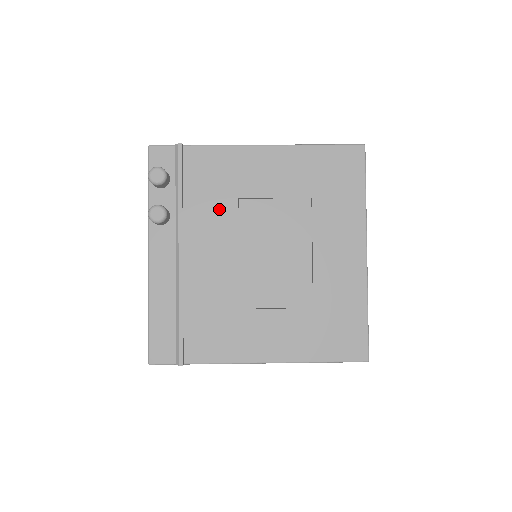
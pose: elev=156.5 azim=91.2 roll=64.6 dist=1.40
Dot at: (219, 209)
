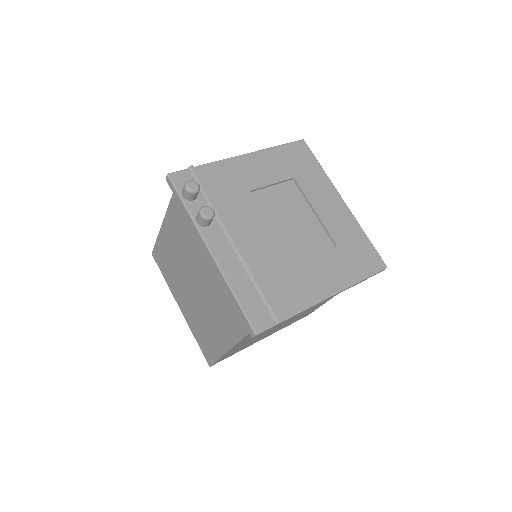
Dot at: (241, 202)
